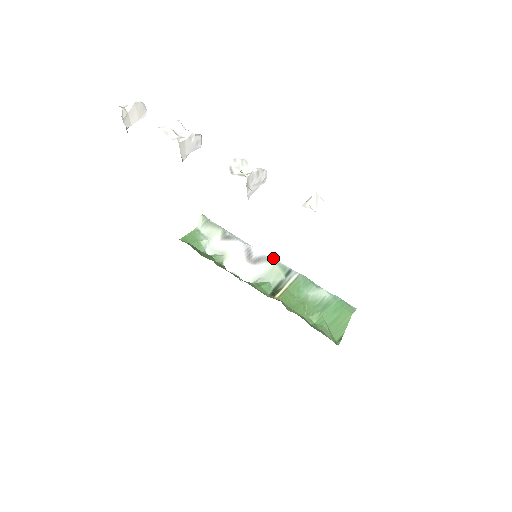
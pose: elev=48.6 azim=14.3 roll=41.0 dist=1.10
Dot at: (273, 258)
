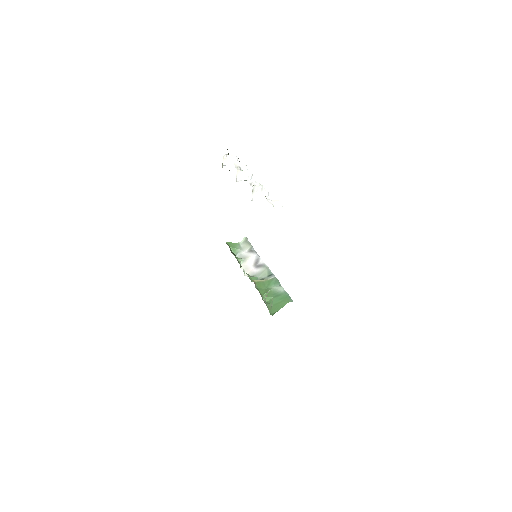
Dot at: (267, 266)
